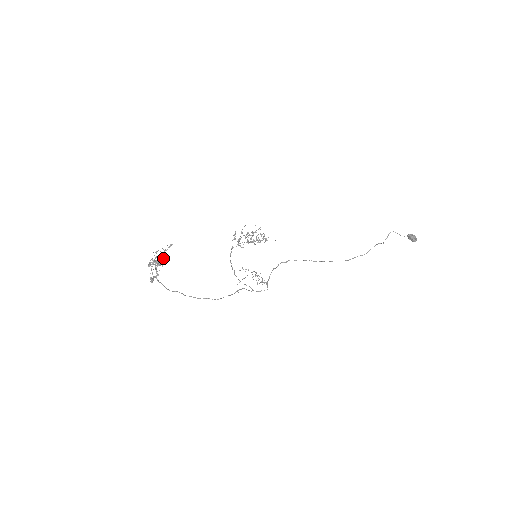
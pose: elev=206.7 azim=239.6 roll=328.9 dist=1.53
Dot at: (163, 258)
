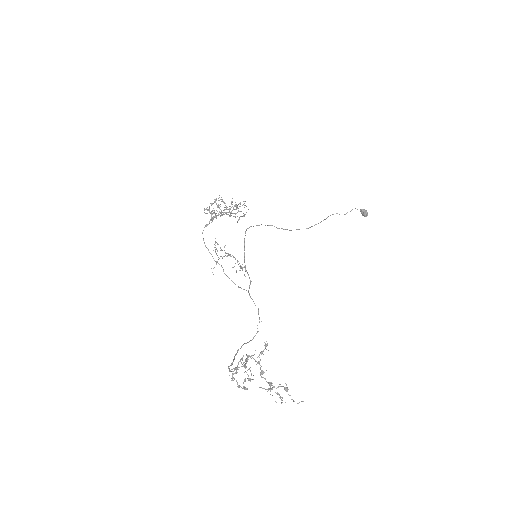
Dot at: (286, 384)
